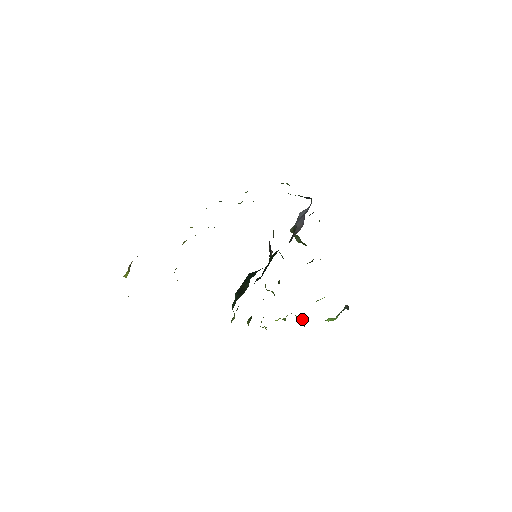
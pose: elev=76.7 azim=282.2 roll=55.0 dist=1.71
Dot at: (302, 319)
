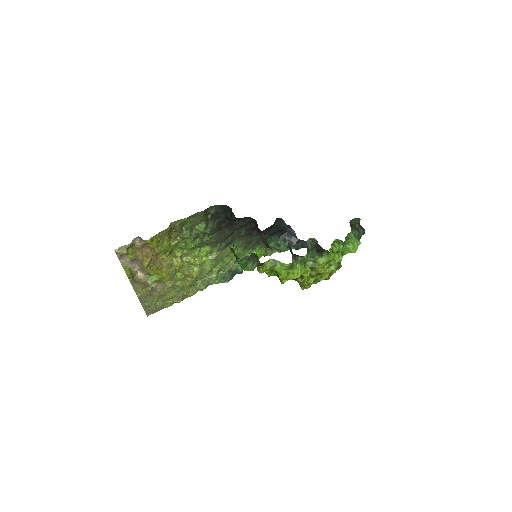
Dot at: (313, 241)
